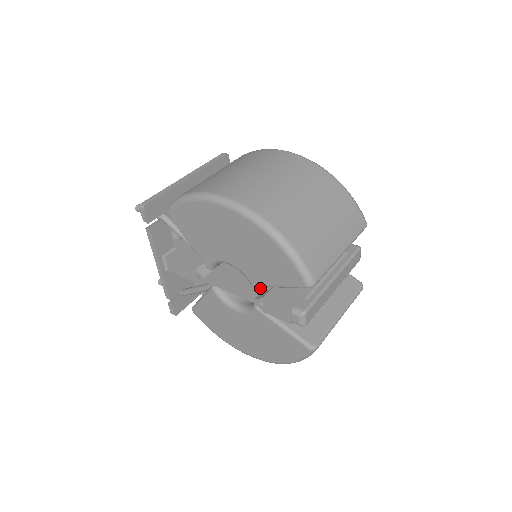
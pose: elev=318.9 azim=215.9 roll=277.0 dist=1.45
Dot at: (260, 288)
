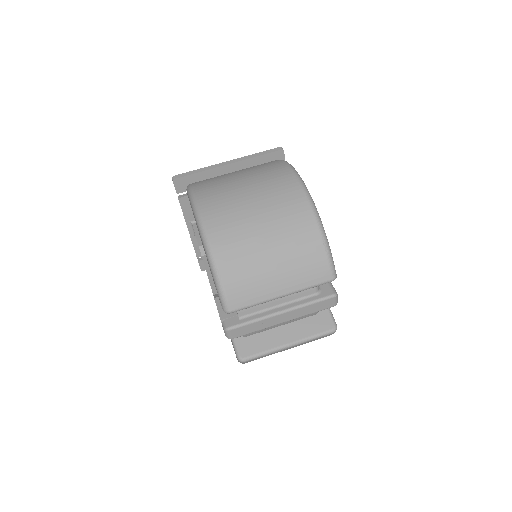
Dot at: occluded
